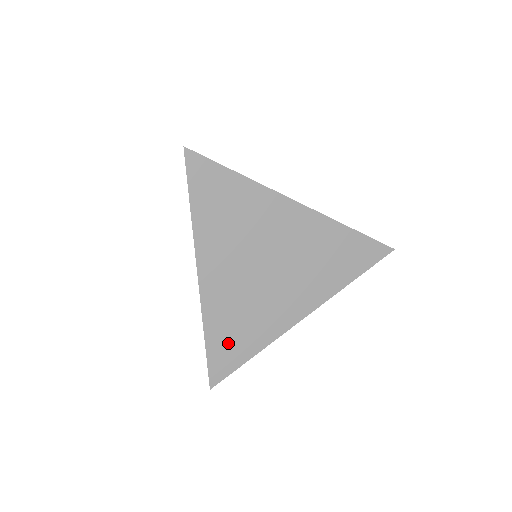
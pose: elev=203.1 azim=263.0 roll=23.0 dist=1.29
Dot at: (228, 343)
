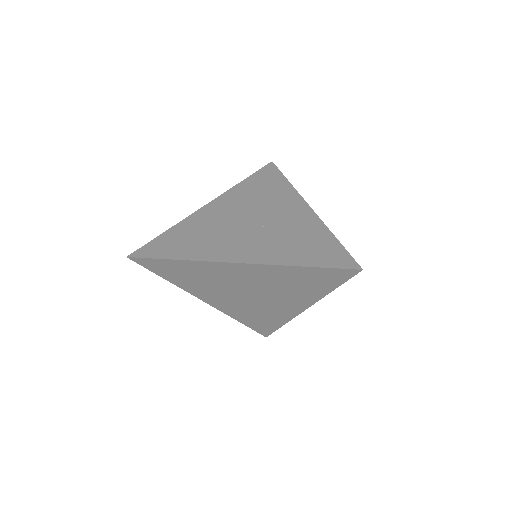
Dot at: (258, 323)
